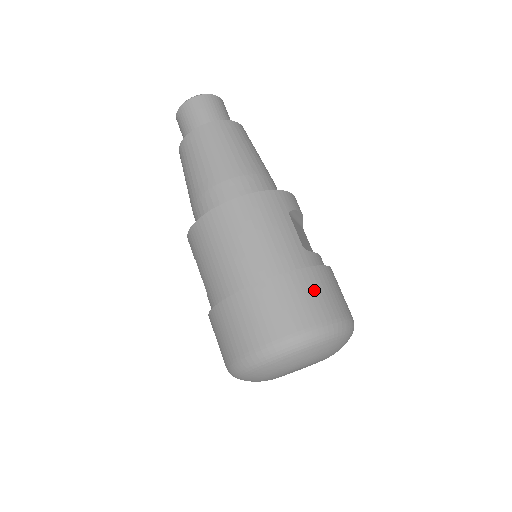
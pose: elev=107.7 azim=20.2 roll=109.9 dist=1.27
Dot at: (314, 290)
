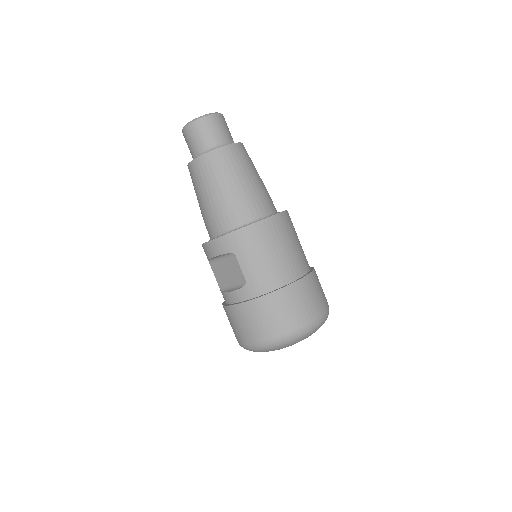
Dot at: occluded
